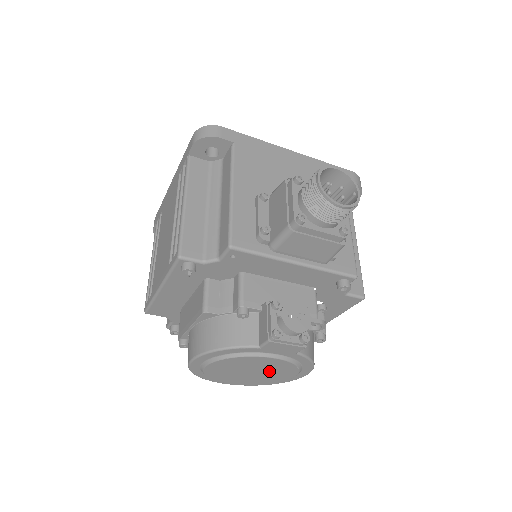
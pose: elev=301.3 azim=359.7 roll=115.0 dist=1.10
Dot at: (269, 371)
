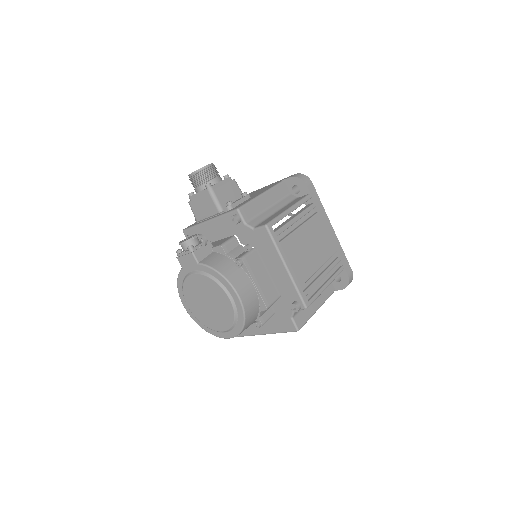
Dot at: (211, 296)
